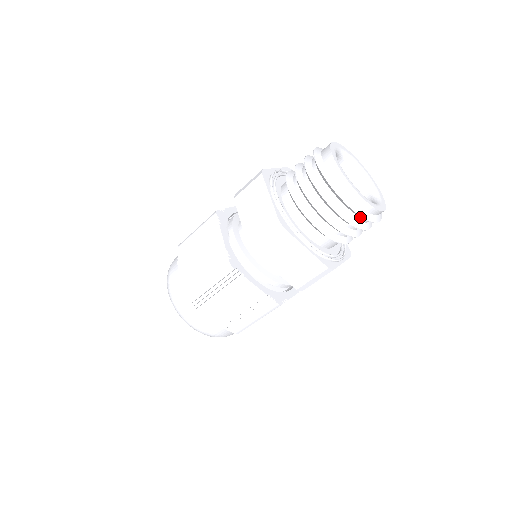
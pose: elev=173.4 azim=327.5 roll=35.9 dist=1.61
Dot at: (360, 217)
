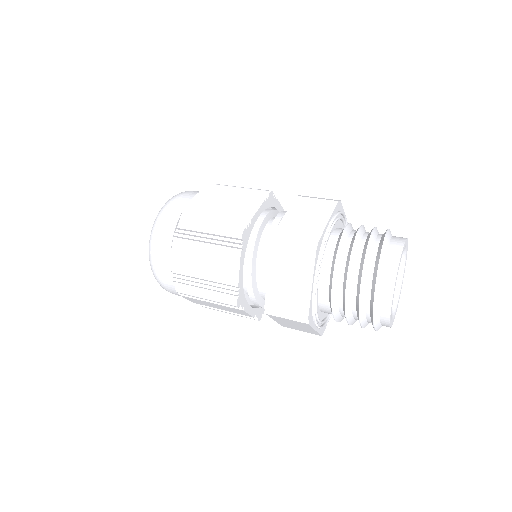
Dot at: occluded
